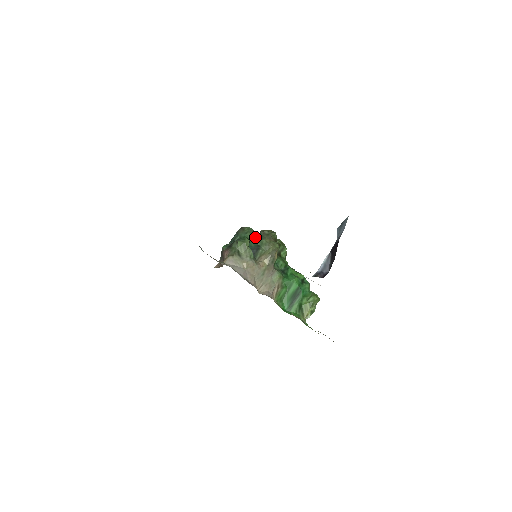
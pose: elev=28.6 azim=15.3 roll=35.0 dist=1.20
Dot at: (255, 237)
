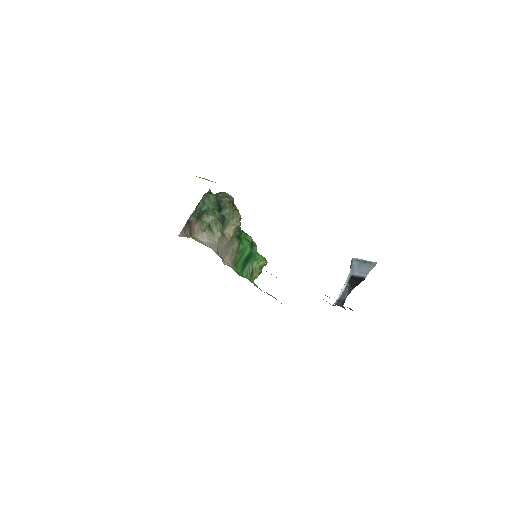
Dot at: (219, 206)
